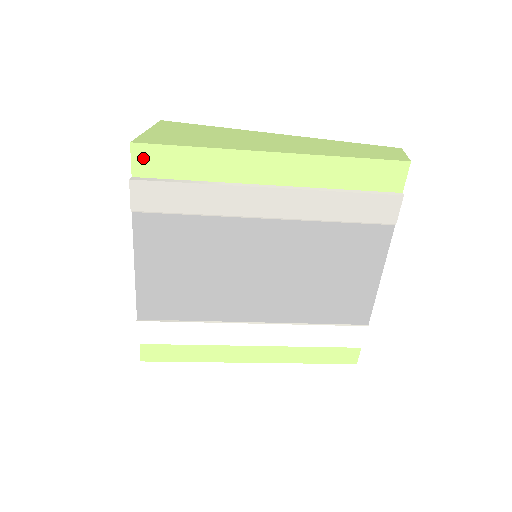
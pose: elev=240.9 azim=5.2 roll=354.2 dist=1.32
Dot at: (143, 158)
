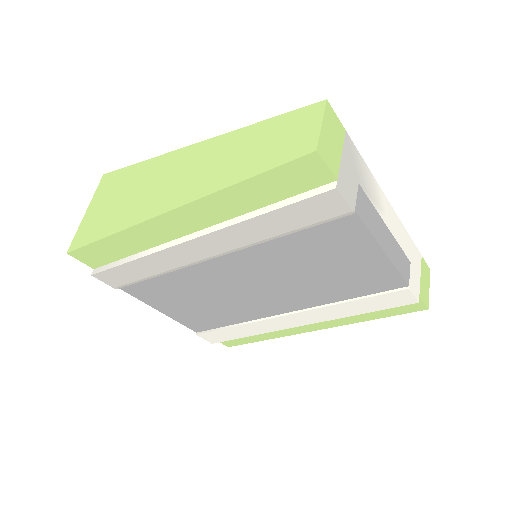
Dot at: (86, 257)
